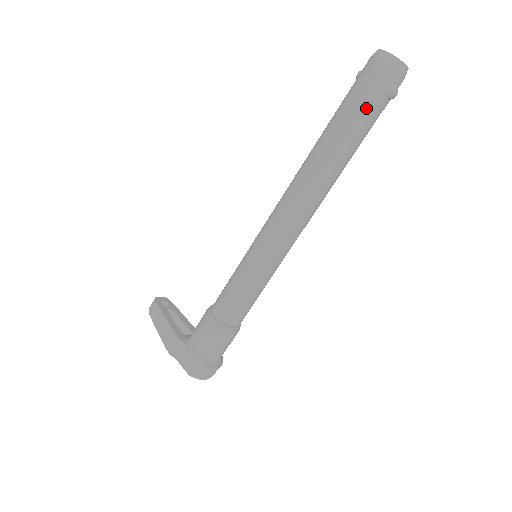
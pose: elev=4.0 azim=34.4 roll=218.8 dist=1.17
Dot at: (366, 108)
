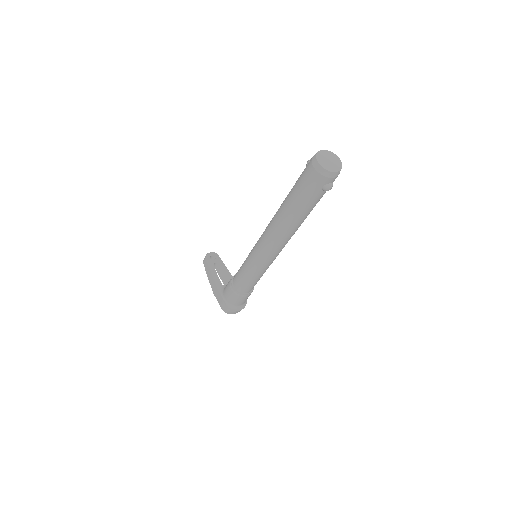
Dot at: (307, 197)
